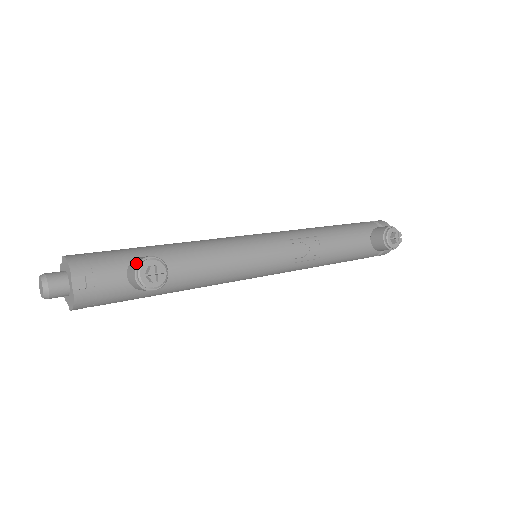
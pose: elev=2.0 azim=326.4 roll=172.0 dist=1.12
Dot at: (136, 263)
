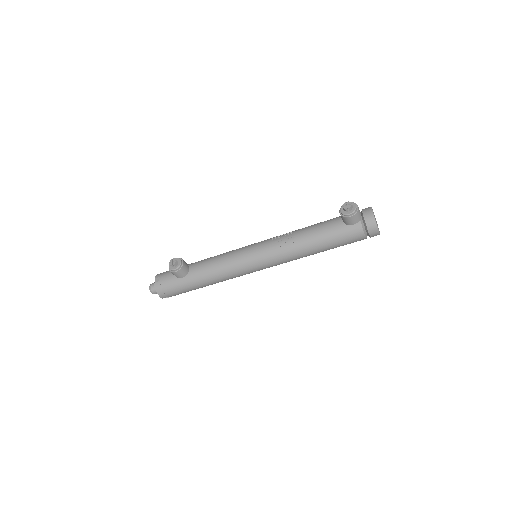
Dot at: occluded
